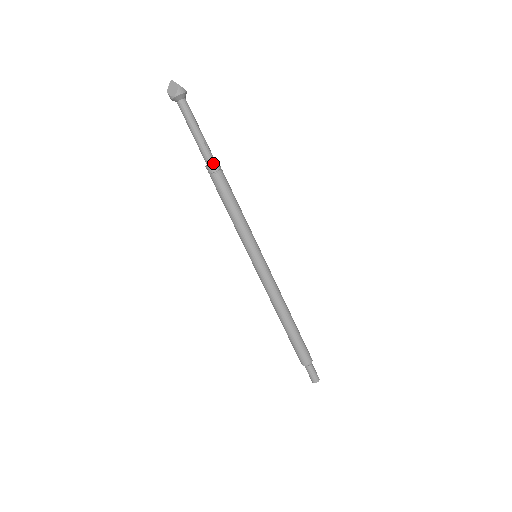
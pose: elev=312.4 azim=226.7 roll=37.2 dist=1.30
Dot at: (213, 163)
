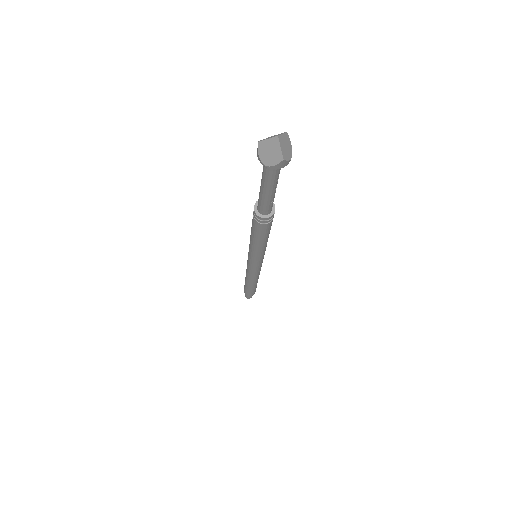
Dot at: (266, 218)
